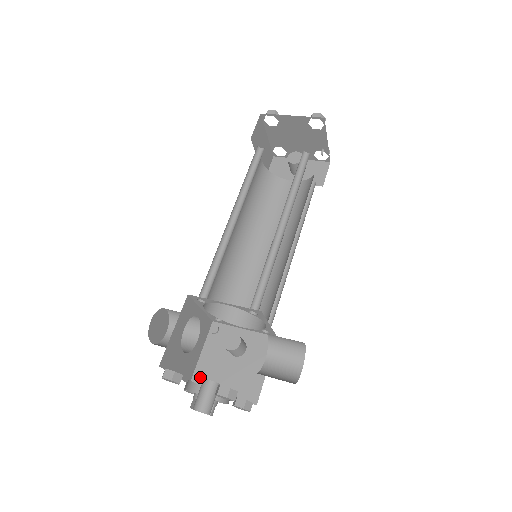
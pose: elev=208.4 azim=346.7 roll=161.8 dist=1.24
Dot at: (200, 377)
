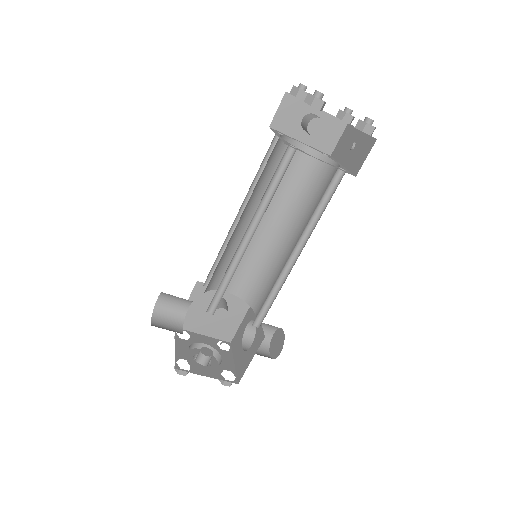
Dot at: (185, 323)
